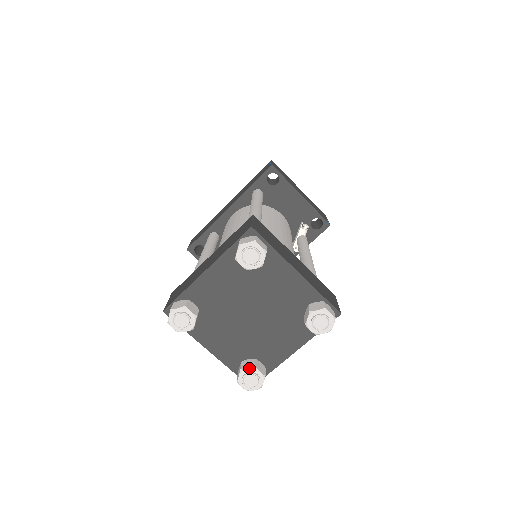
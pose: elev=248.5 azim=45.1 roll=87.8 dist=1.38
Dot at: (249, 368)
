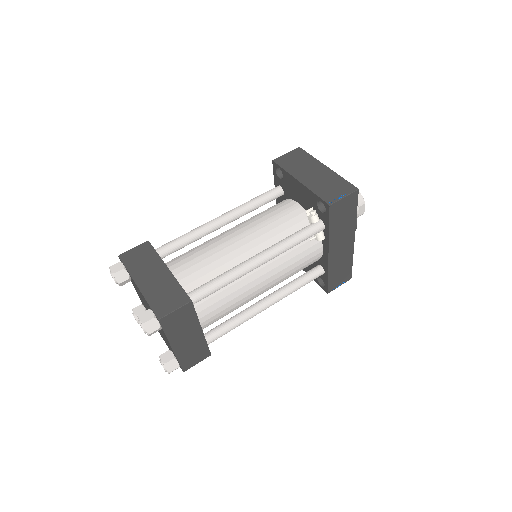
Dot at: (159, 356)
